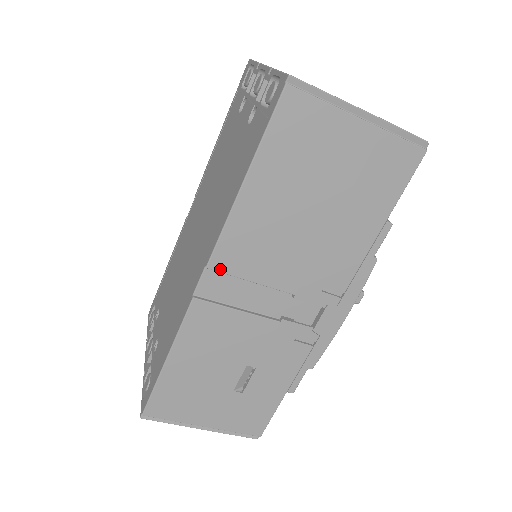
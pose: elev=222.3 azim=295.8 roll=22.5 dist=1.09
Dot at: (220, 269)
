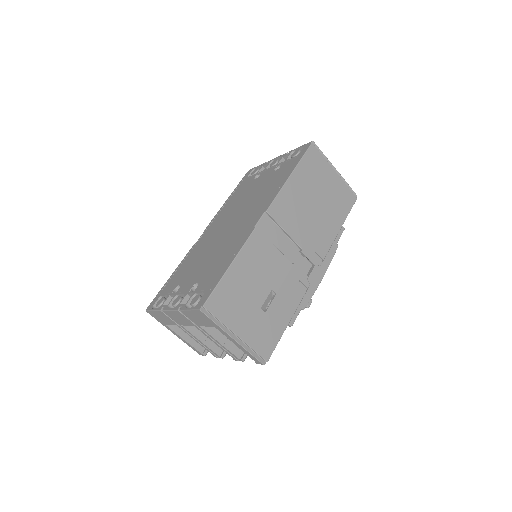
Dot at: (272, 215)
